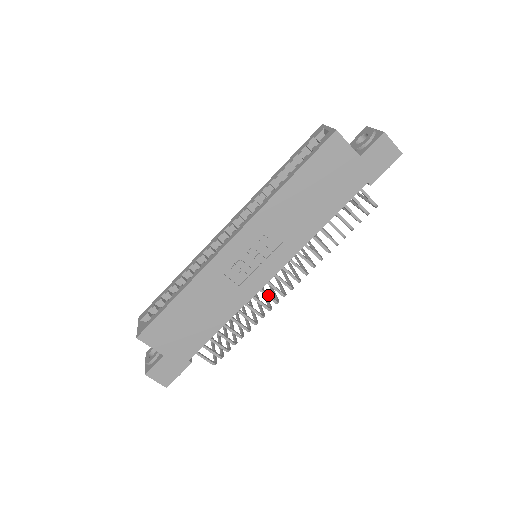
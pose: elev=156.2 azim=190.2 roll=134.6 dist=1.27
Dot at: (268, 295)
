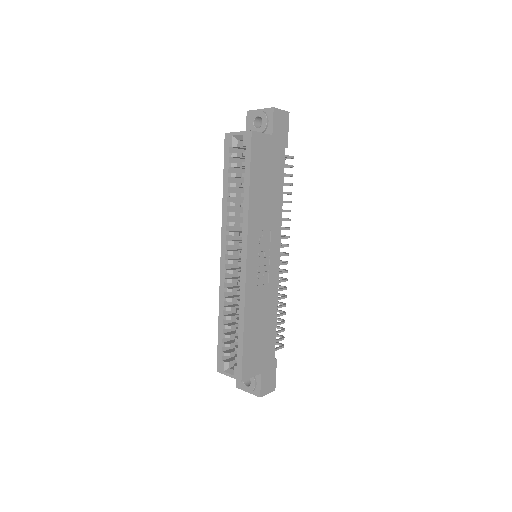
Dot at: (281, 272)
